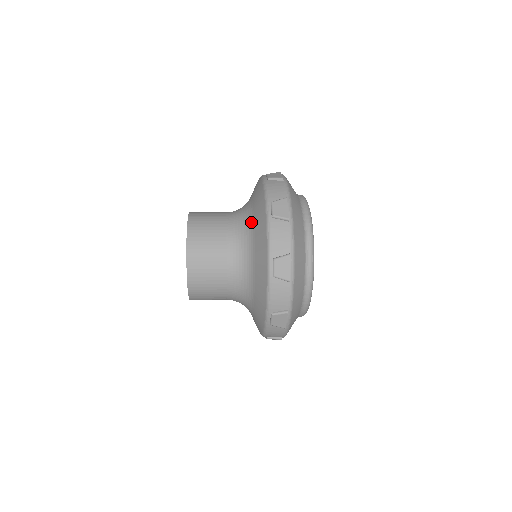
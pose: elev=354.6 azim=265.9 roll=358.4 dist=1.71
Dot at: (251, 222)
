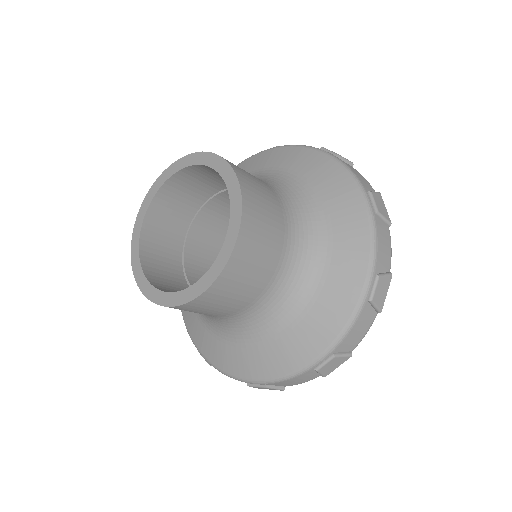
Dot at: occluded
